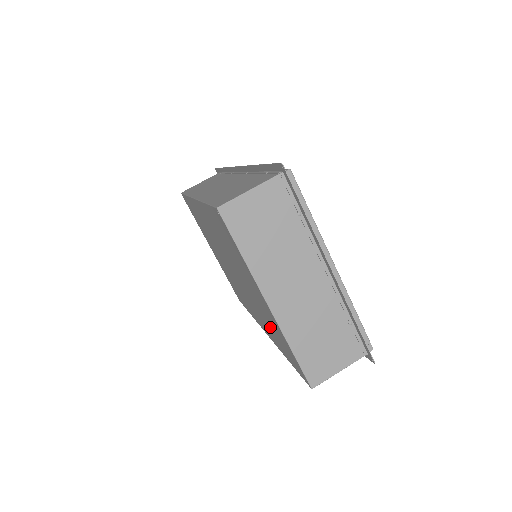
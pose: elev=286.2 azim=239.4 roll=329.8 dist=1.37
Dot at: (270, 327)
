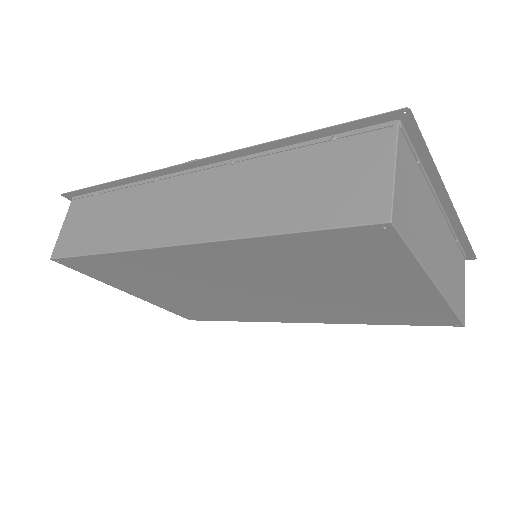
Dot at: (365, 311)
